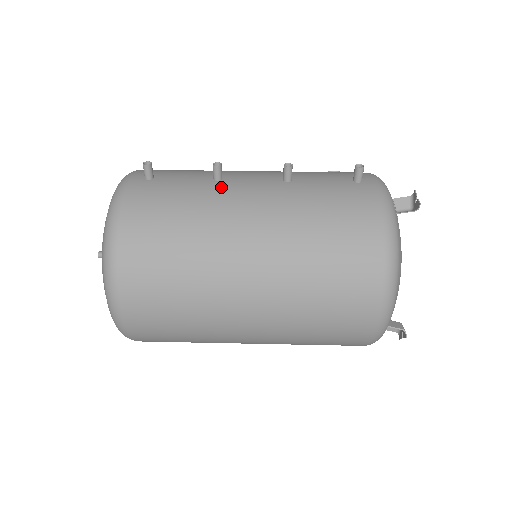
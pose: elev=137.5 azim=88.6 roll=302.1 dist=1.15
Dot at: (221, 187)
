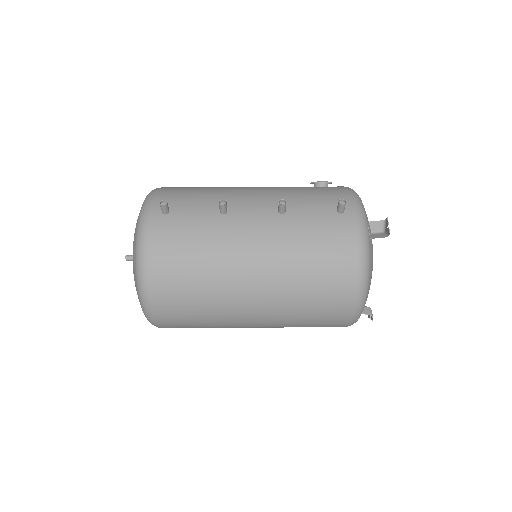
Dot at: (227, 222)
